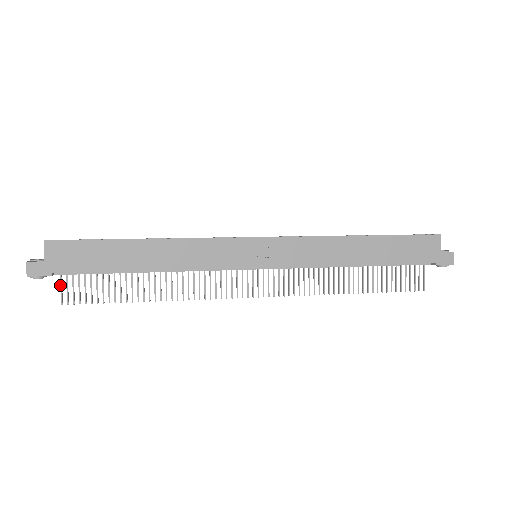
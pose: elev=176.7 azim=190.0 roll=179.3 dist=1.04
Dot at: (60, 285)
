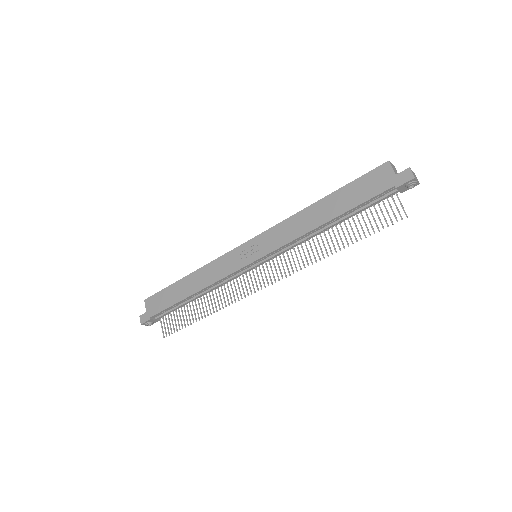
Dot at: (161, 326)
